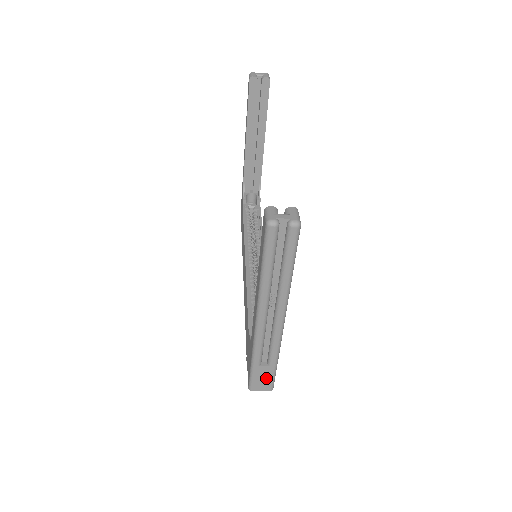
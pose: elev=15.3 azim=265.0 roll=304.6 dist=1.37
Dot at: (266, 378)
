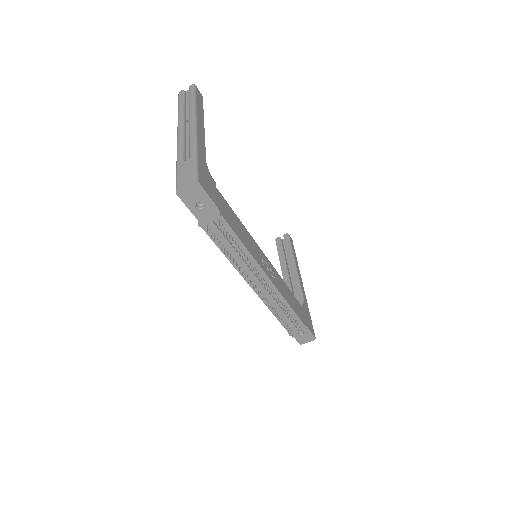
Dot at: (188, 171)
